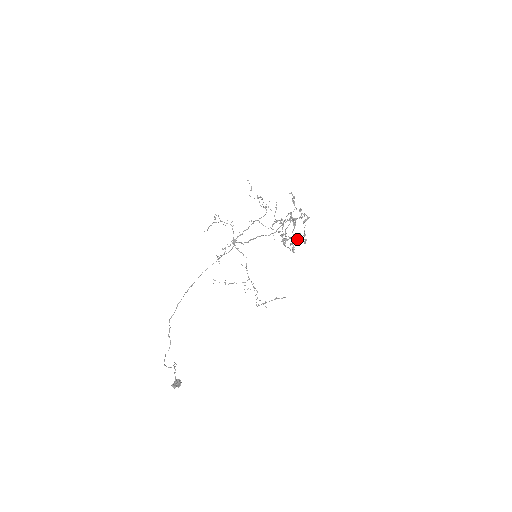
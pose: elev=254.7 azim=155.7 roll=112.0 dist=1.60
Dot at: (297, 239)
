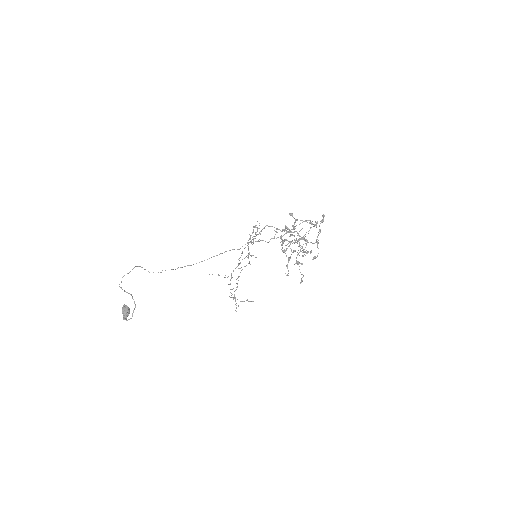
Dot at: (295, 251)
